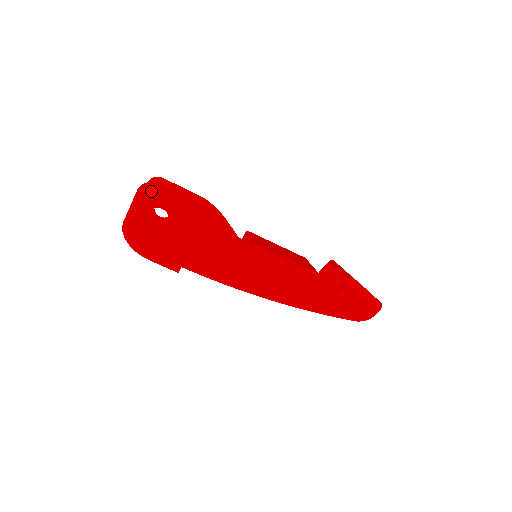
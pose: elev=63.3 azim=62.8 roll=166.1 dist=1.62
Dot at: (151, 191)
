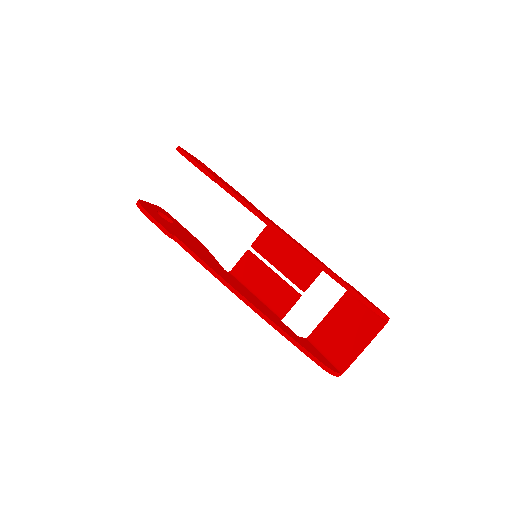
Dot at: occluded
